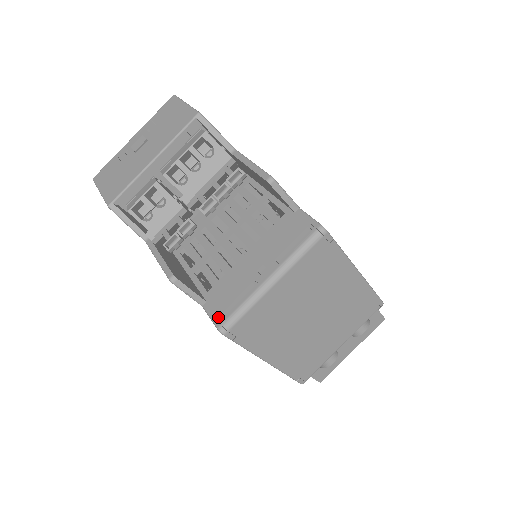
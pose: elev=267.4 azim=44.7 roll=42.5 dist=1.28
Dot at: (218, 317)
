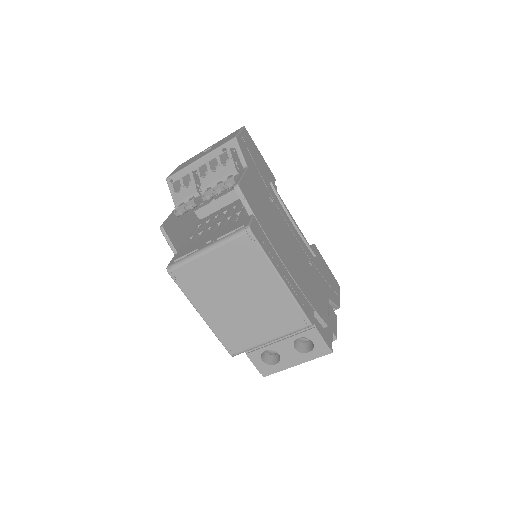
Dot at: (172, 261)
